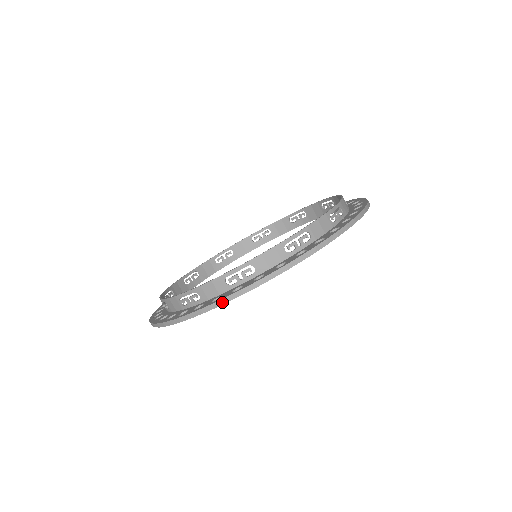
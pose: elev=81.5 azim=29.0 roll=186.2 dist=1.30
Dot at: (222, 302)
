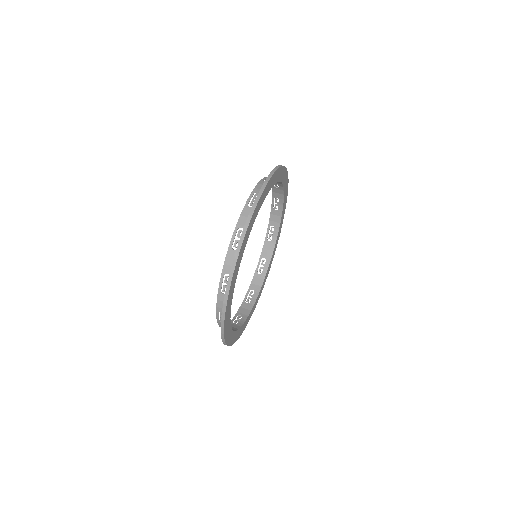
Dot at: (224, 307)
